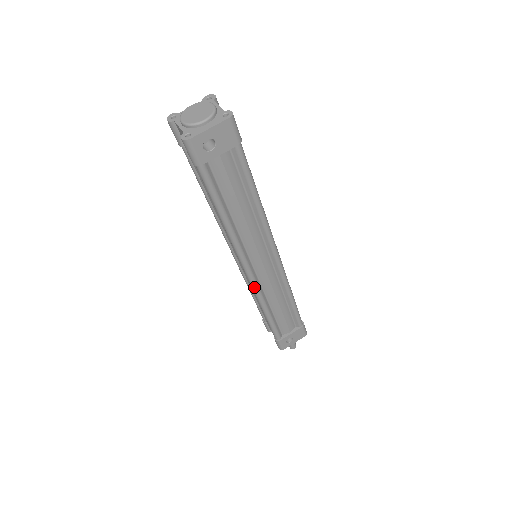
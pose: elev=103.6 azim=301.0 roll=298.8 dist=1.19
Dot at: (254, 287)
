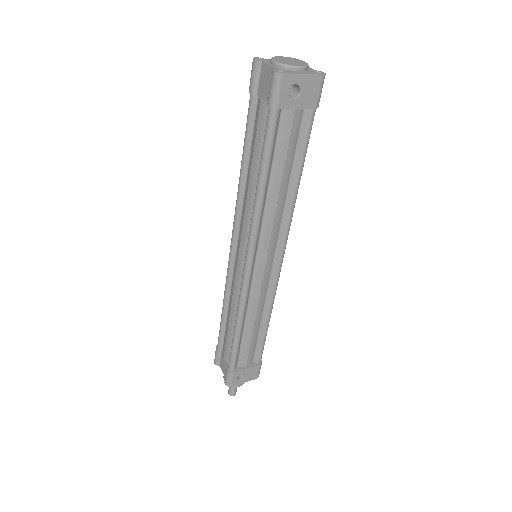
Dot at: (245, 287)
